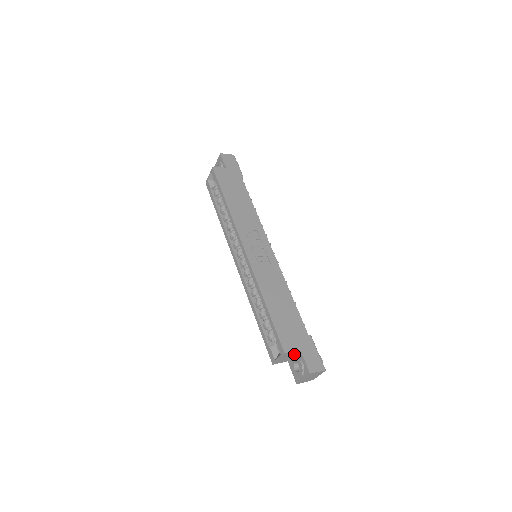
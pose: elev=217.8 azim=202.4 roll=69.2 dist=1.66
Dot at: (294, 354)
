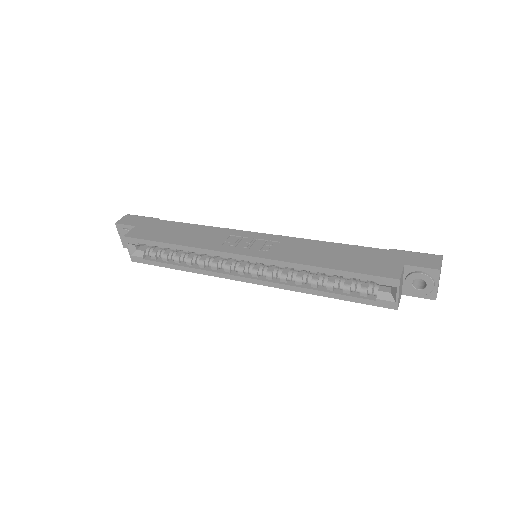
Dot at: (402, 277)
